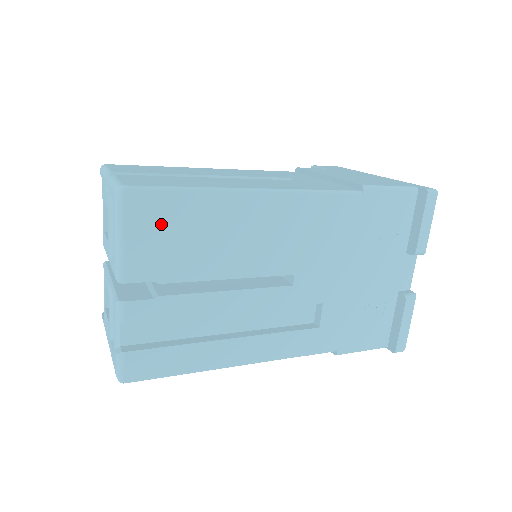
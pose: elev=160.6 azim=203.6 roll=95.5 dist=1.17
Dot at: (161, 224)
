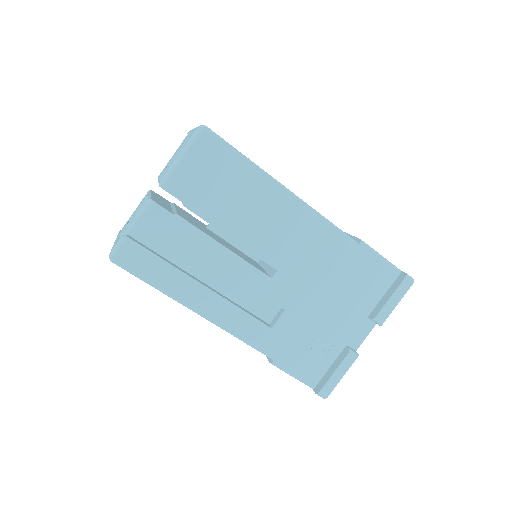
Dot at: (212, 166)
